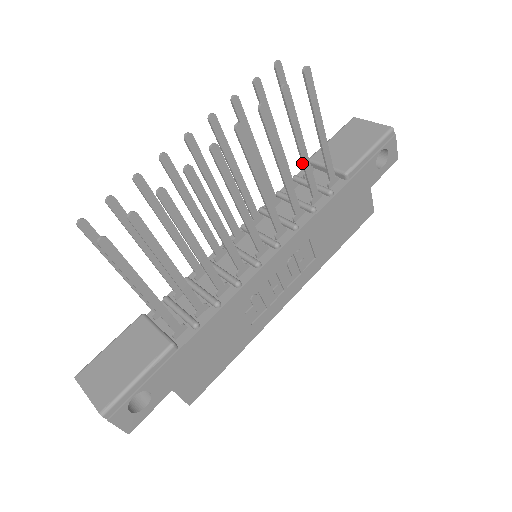
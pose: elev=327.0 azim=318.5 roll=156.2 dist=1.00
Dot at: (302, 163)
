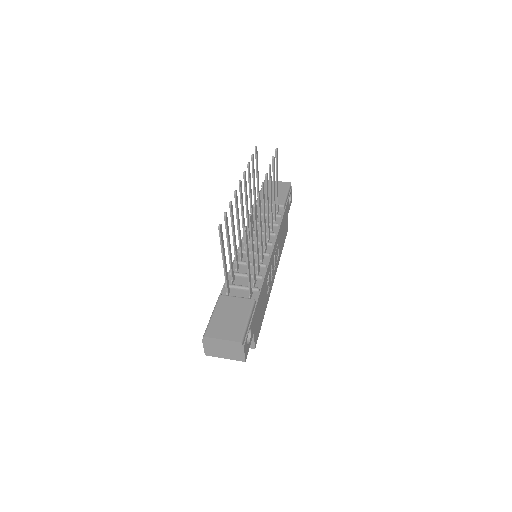
Dot at: (273, 198)
